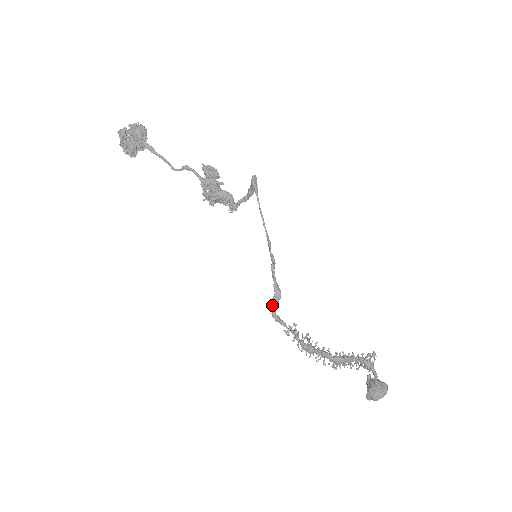
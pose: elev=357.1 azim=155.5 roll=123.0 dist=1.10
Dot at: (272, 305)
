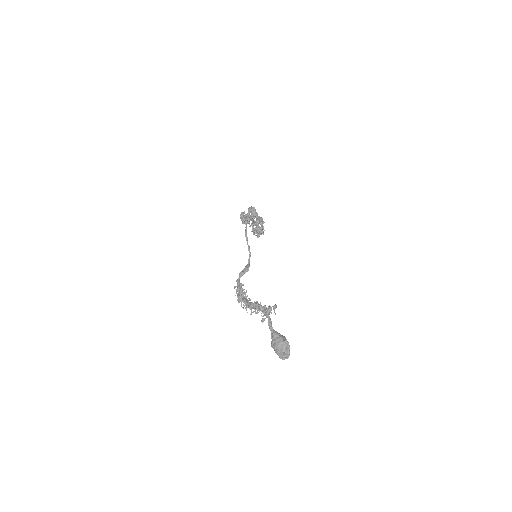
Dot at: (239, 274)
